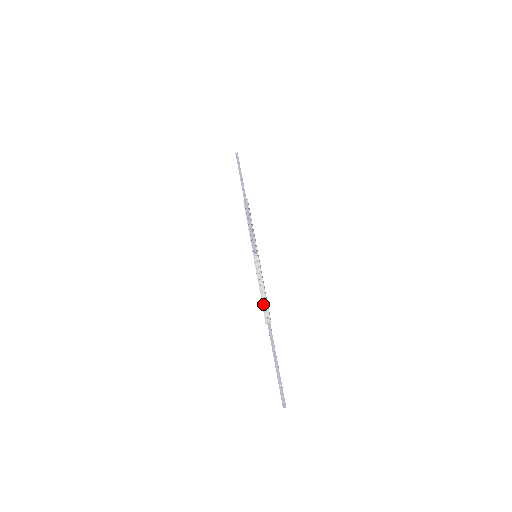
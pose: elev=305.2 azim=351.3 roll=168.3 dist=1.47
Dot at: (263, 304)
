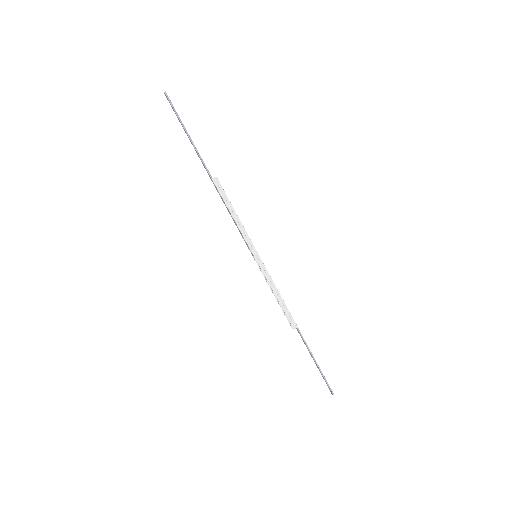
Dot at: (284, 310)
